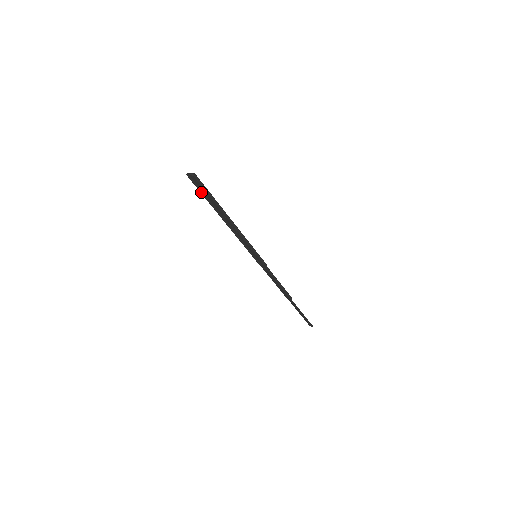
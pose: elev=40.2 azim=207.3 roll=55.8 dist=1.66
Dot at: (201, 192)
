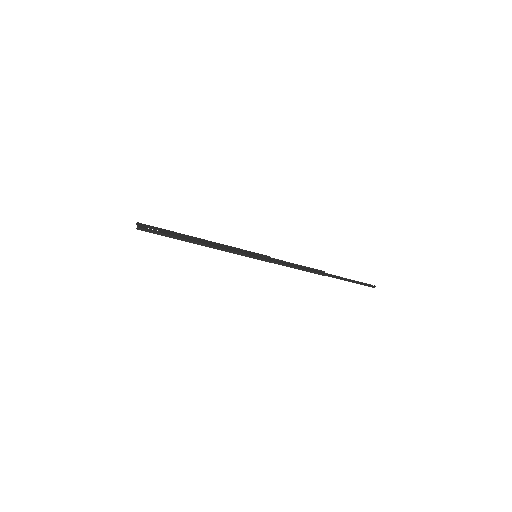
Dot at: (161, 230)
